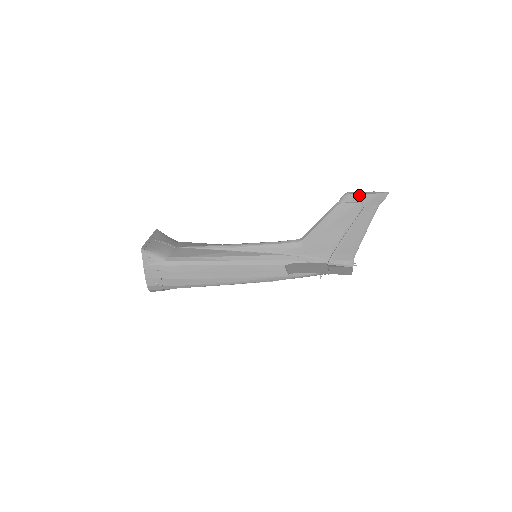
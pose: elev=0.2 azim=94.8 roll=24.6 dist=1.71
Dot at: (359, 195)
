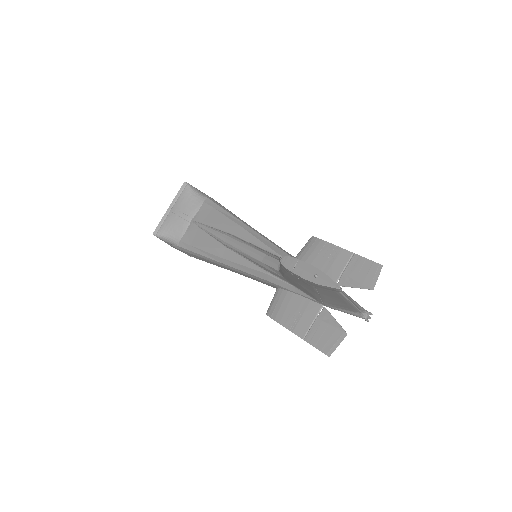
Dot at: (293, 273)
